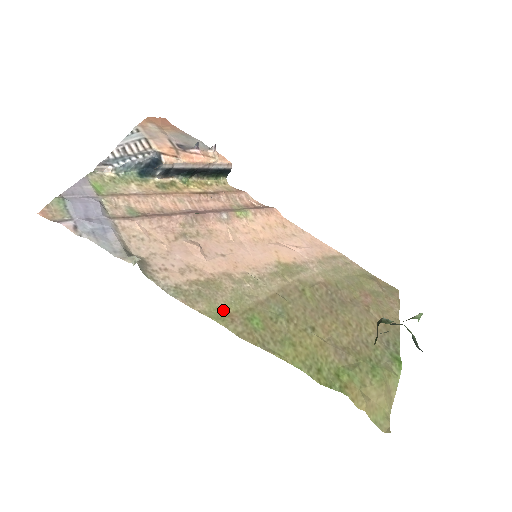
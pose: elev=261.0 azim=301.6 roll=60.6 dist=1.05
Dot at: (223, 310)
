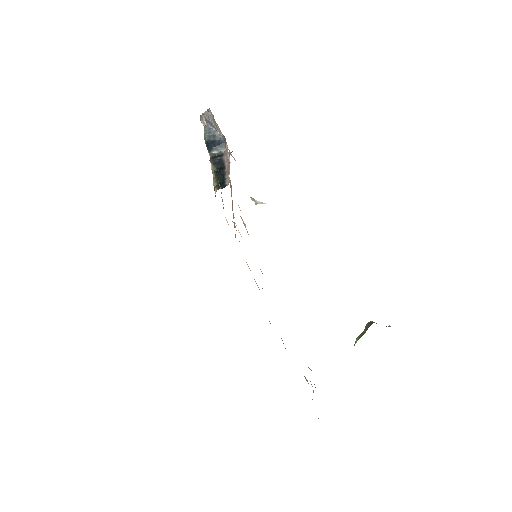
Dot at: occluded
